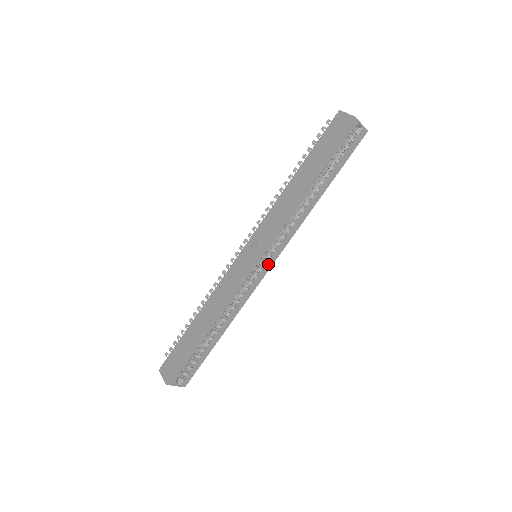
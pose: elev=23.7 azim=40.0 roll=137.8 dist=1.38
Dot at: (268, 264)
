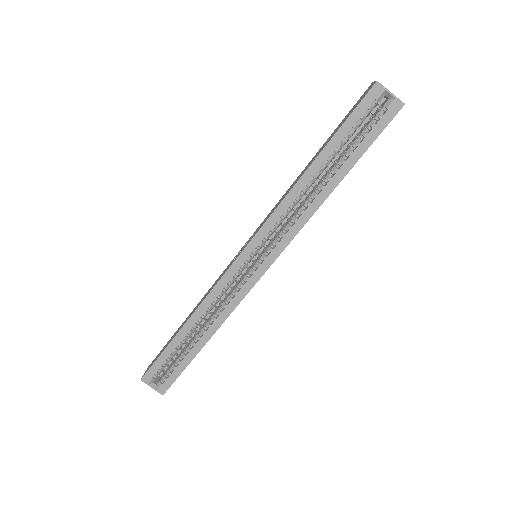
Dot at: (262, 265)
